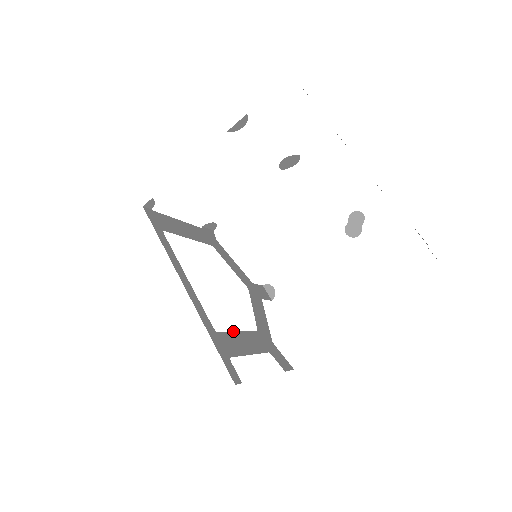
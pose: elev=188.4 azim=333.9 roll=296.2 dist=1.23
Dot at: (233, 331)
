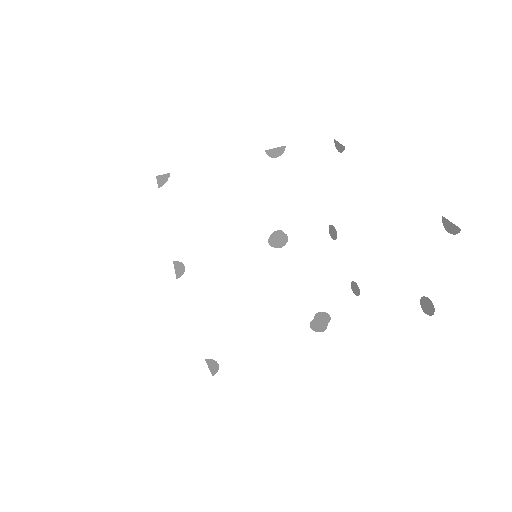
Dot at: occluded
